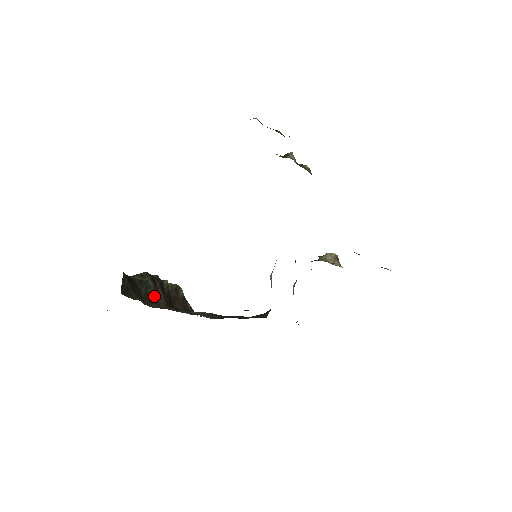
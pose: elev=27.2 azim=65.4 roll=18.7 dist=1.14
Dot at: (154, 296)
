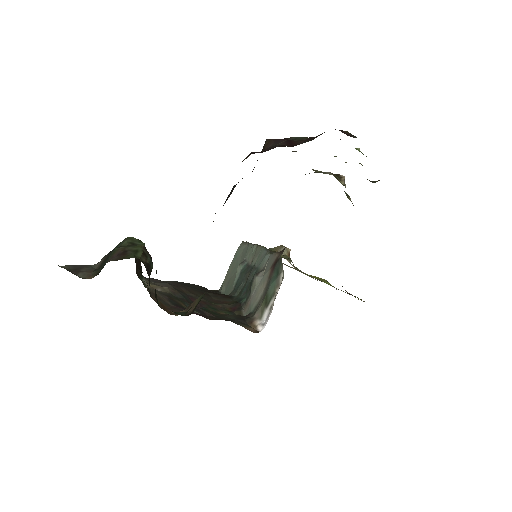
Dot at: occluded
